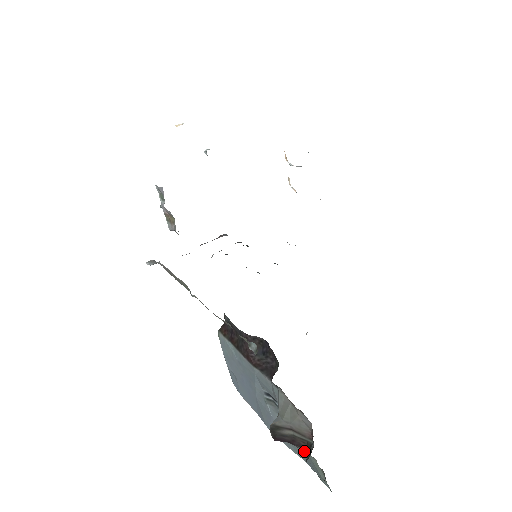
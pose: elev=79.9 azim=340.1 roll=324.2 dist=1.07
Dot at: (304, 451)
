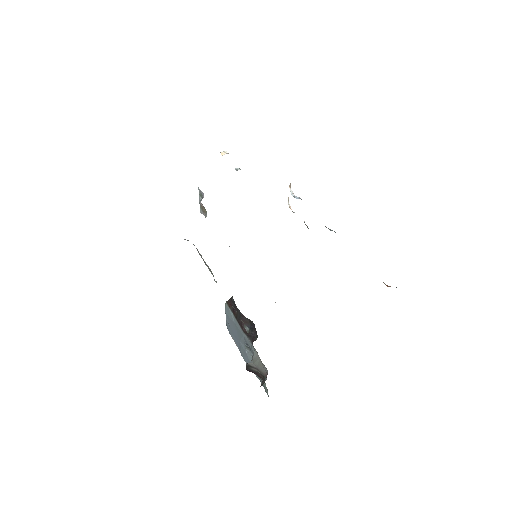
Dot at: (261, 378)
